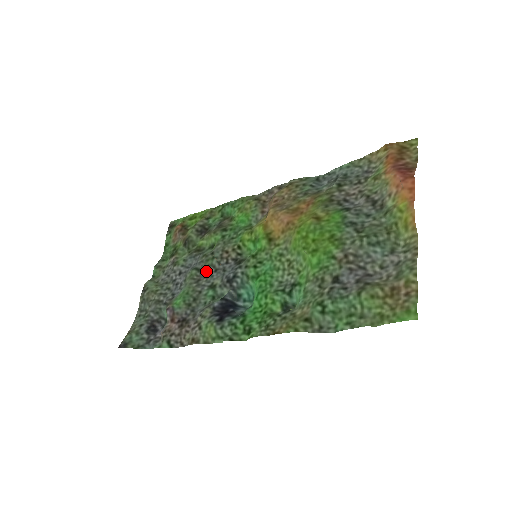
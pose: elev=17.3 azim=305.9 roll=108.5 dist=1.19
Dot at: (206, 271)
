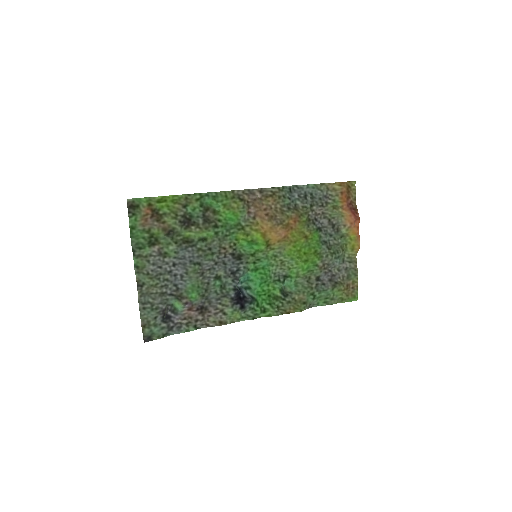
Dot at: (207, 265)
